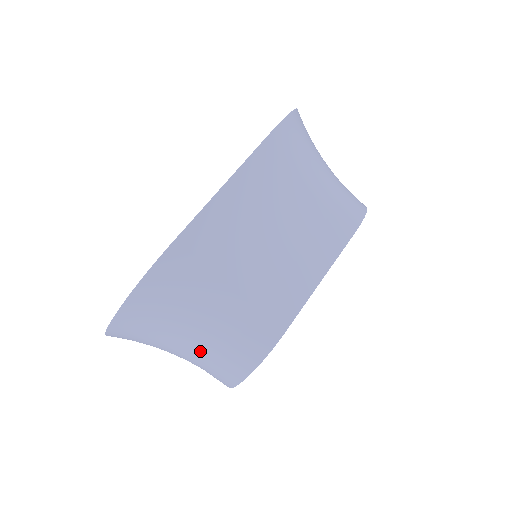
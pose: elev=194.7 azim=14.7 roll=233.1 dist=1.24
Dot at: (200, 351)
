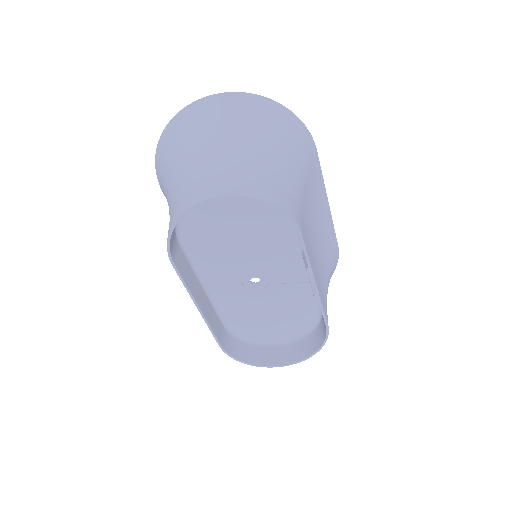
Dot at: (256, 162)
